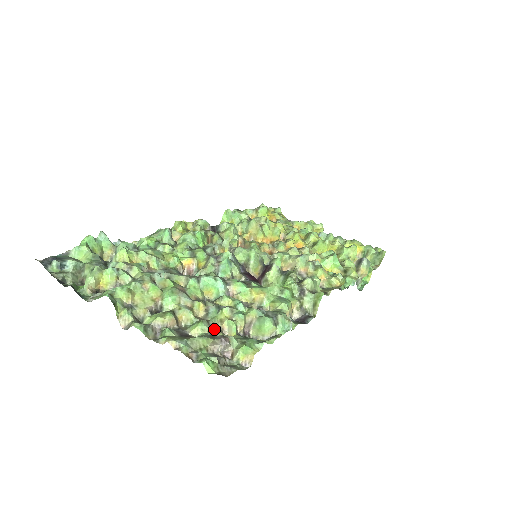
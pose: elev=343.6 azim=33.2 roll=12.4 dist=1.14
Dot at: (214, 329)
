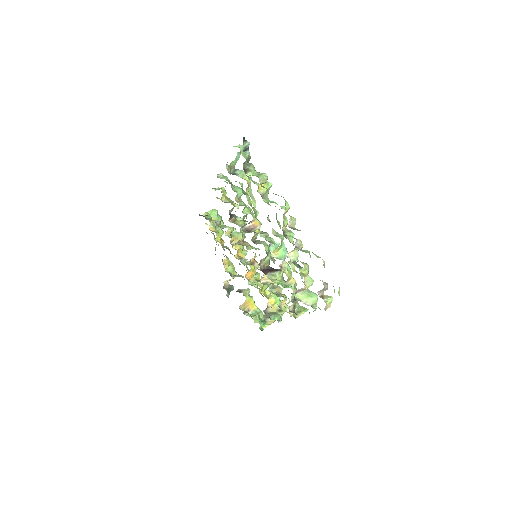
Dot at: occluded
